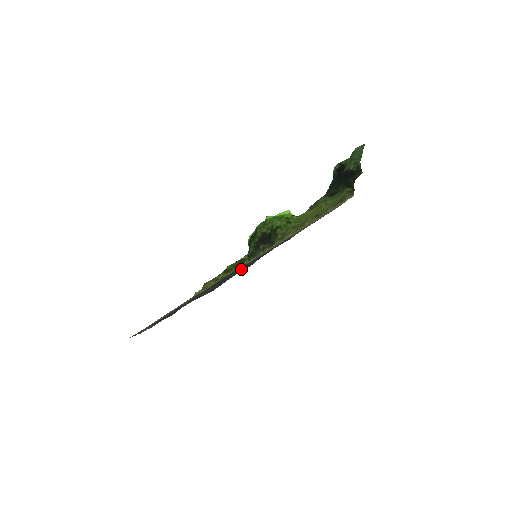
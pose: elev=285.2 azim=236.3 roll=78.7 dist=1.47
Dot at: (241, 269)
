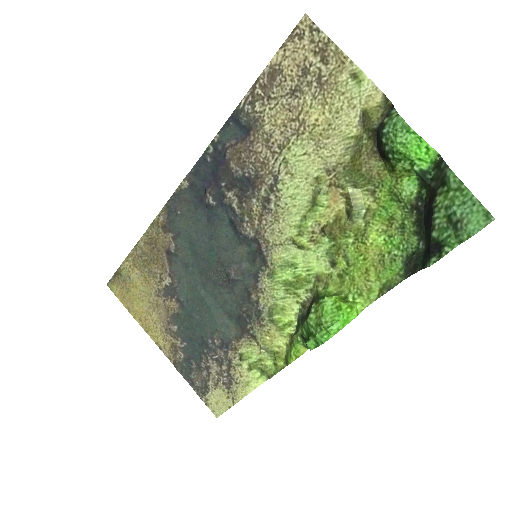
Dot at: (244, 275)
